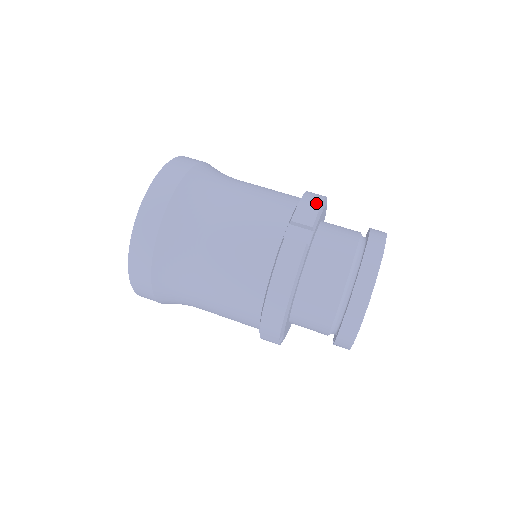
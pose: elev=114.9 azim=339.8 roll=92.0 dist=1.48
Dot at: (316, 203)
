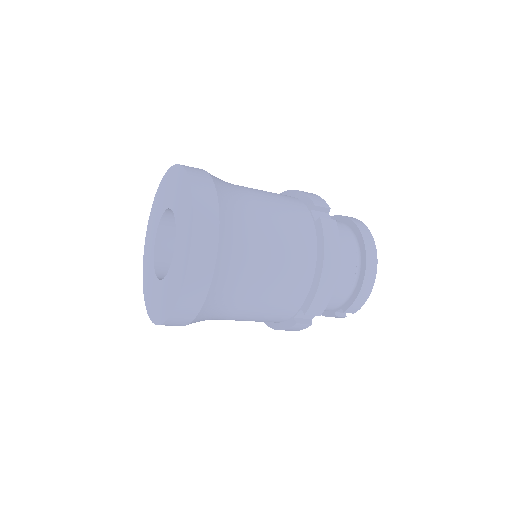
Dot at: (313, 194)
